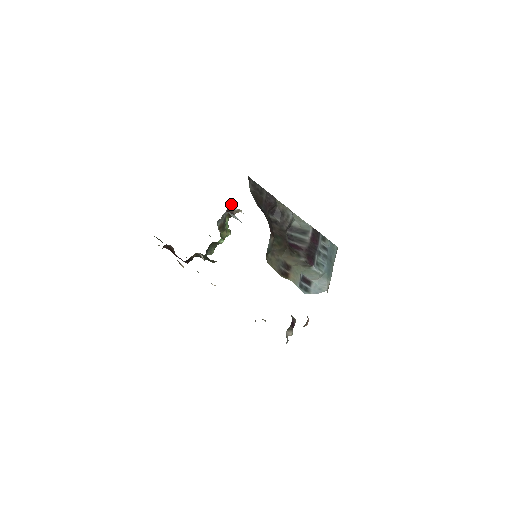
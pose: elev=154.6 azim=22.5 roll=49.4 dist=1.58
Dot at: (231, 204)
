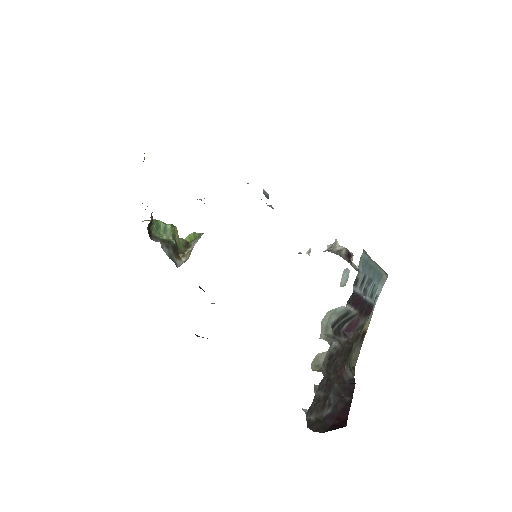
Dot at: occluded
